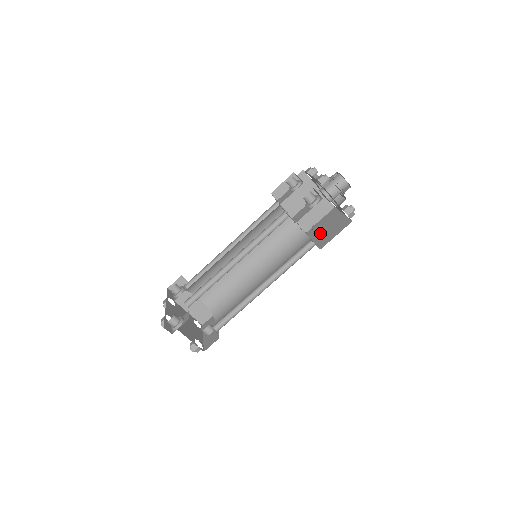
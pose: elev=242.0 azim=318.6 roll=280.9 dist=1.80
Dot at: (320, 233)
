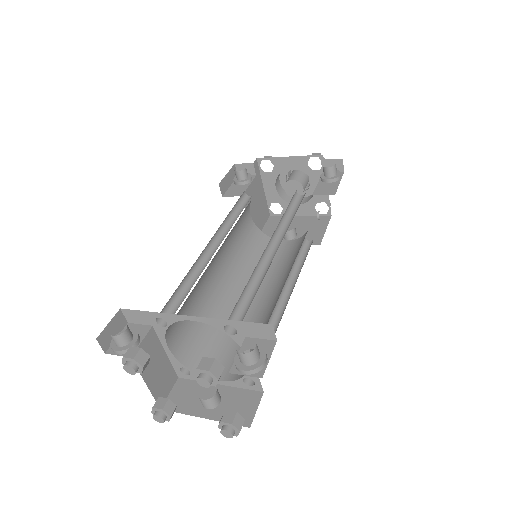
Dot at: (296, 233)
